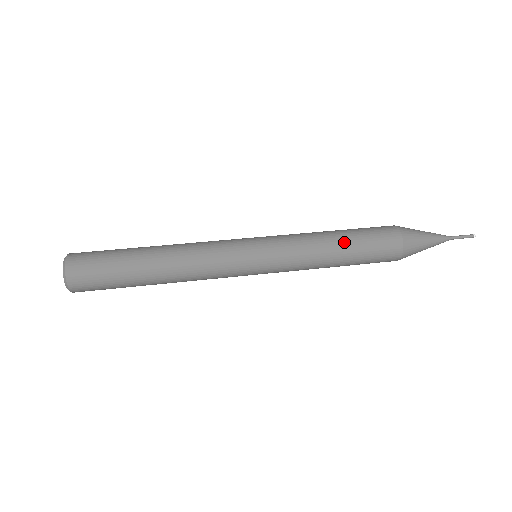
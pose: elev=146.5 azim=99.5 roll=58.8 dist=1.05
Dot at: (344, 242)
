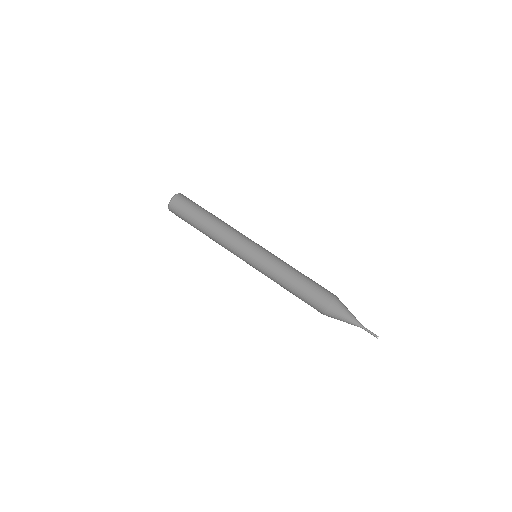
Dot at: (299, 281)
